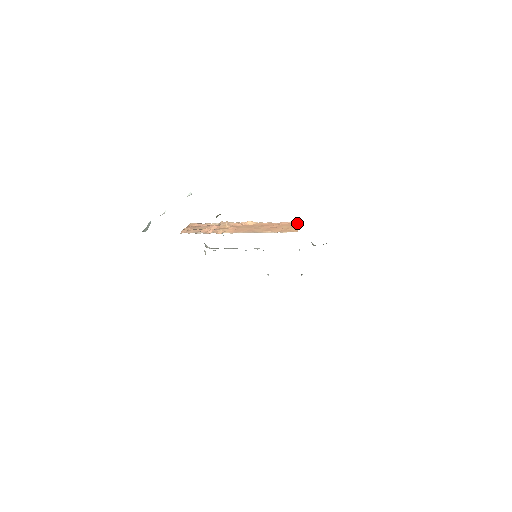
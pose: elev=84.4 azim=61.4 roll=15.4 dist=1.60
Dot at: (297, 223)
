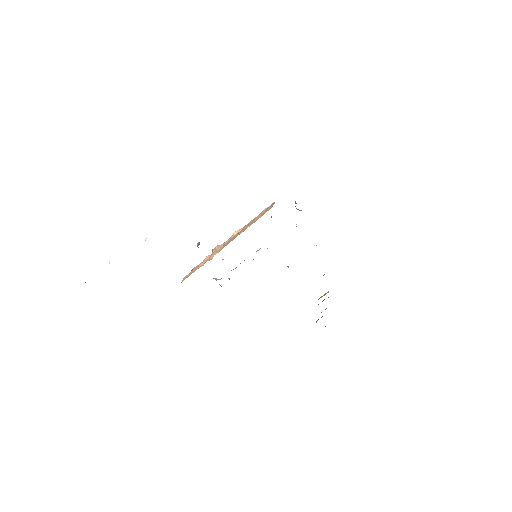
Dot at: (273, 203)
